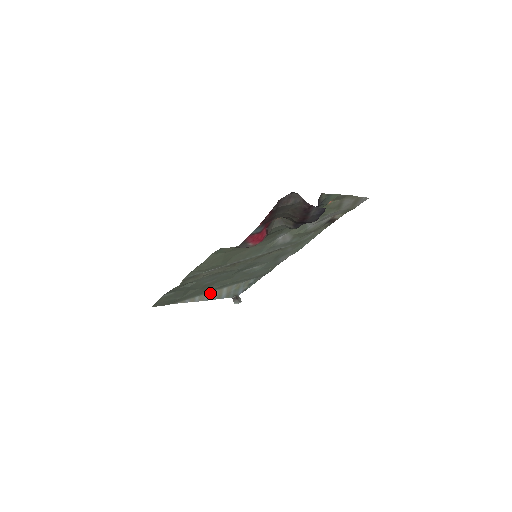
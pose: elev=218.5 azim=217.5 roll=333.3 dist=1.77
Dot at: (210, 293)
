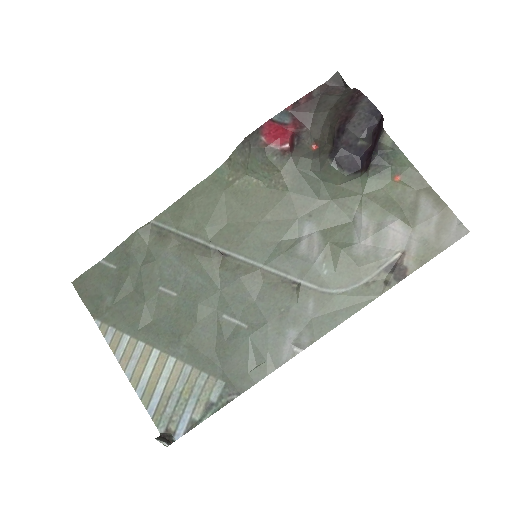
Dot at: (146, 351)
